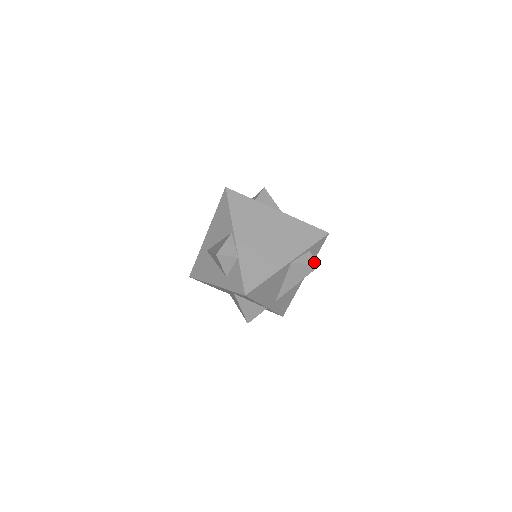
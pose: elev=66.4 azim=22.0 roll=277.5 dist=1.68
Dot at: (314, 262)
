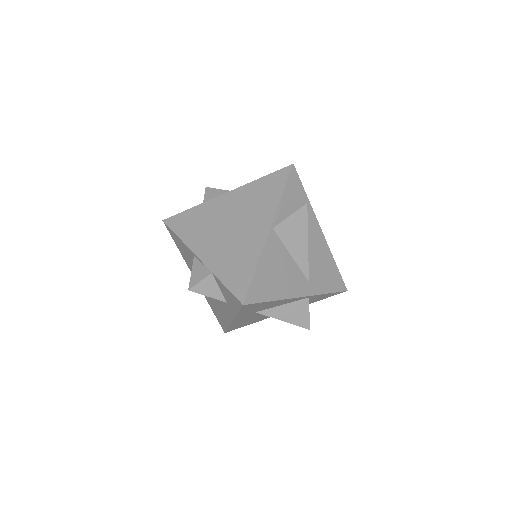
Dot at: (298, 206)
